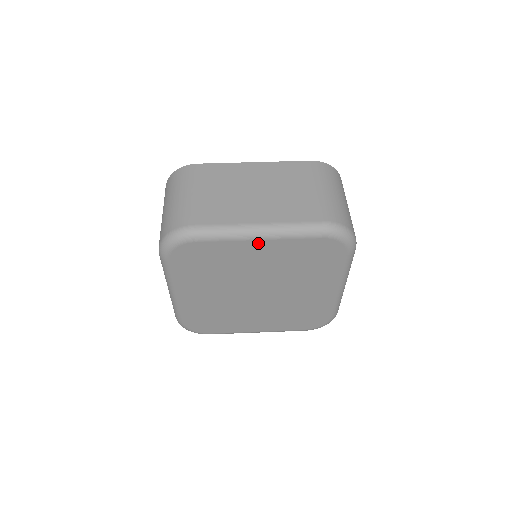
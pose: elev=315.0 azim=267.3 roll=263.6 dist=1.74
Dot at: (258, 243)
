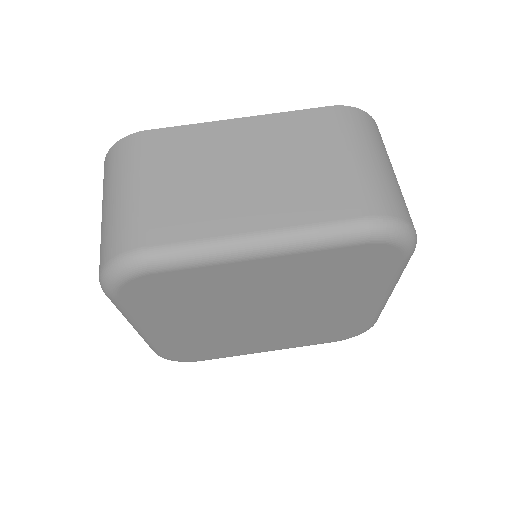
Dot at: (259, 262)
